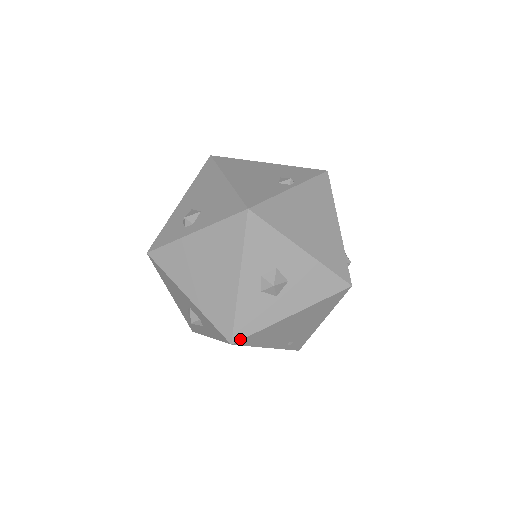
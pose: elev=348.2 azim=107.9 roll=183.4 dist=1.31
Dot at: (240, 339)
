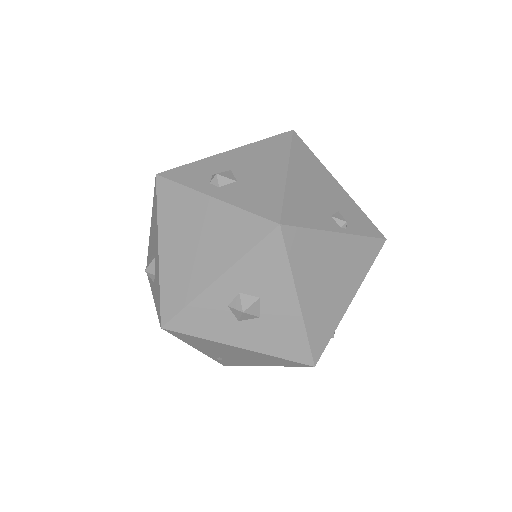
Dot at: (173, 330)
